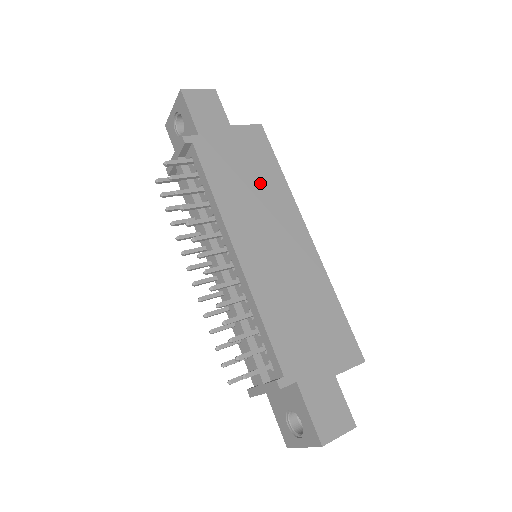
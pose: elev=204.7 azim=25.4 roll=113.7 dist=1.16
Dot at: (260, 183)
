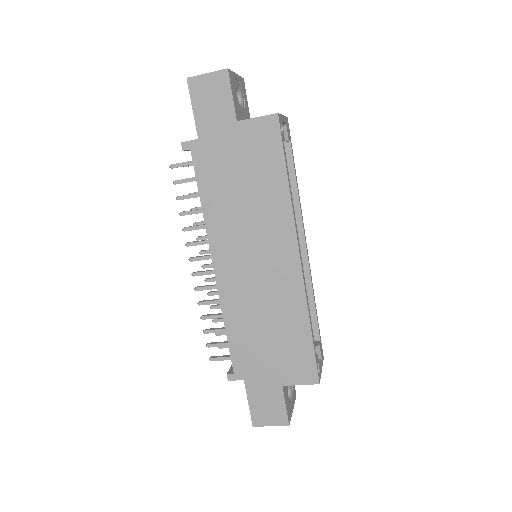
Dot at: (256, 195)
